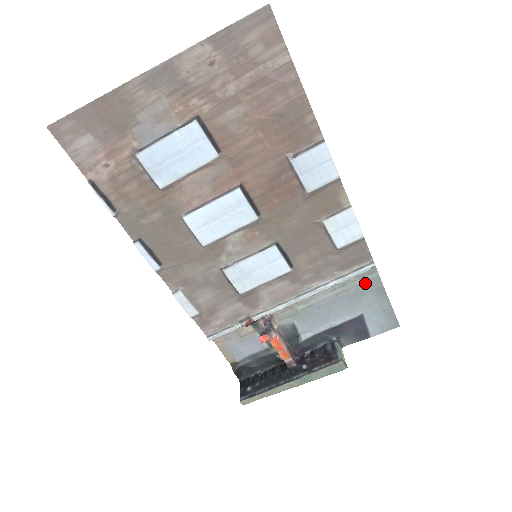
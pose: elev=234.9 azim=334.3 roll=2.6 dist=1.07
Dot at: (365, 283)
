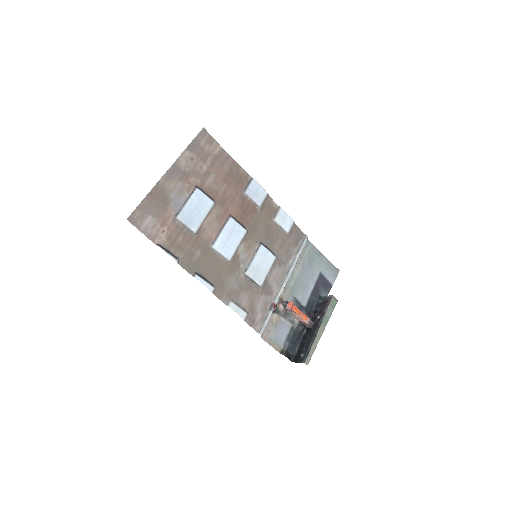
Dot at: (309, 252)
